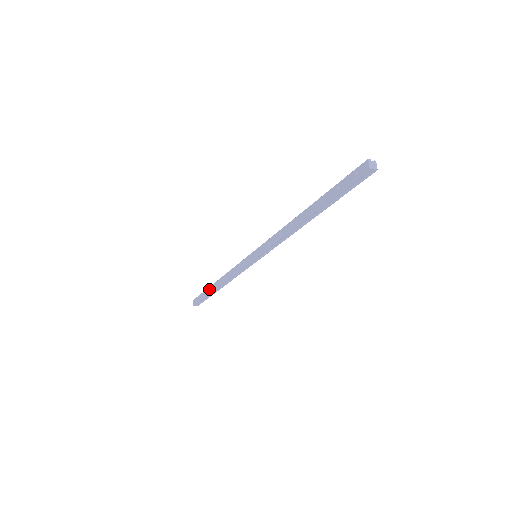
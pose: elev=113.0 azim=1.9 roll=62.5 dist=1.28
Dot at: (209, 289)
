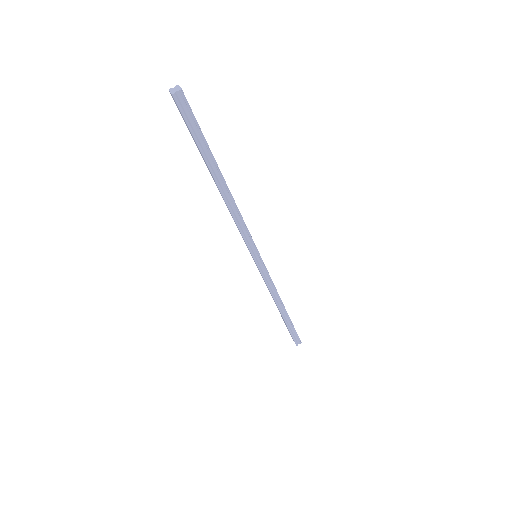
Dot at: occluded
